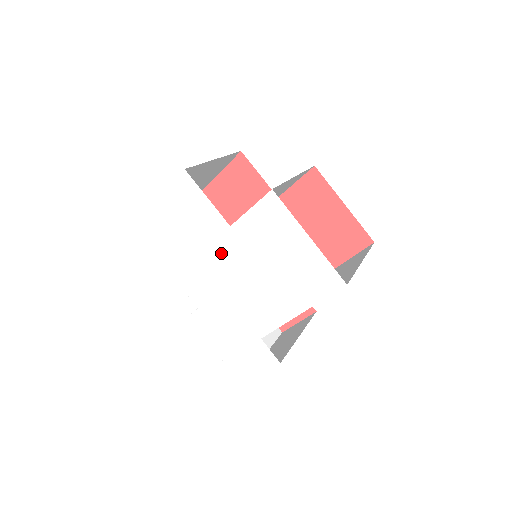
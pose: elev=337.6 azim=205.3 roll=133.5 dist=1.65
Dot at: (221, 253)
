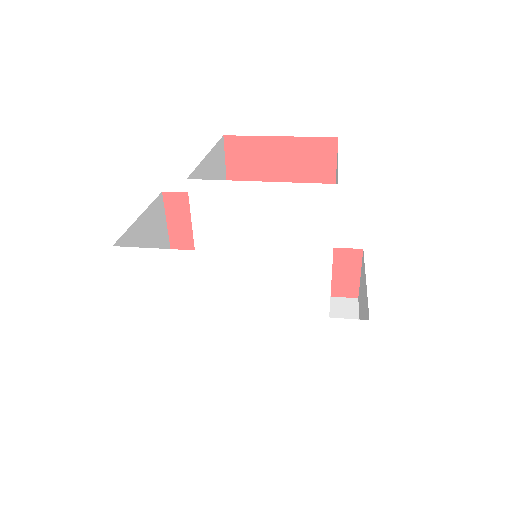
Dot at: (215, 282)
